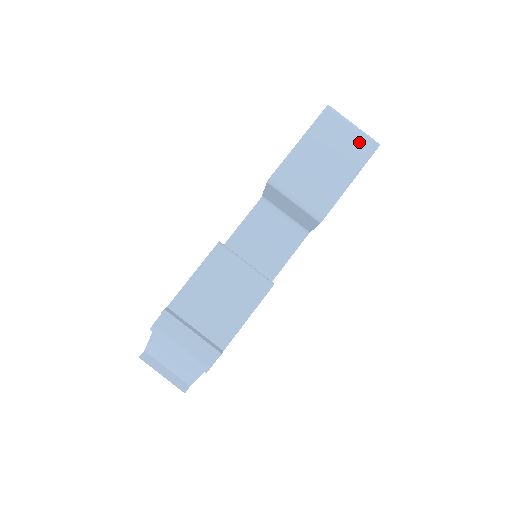
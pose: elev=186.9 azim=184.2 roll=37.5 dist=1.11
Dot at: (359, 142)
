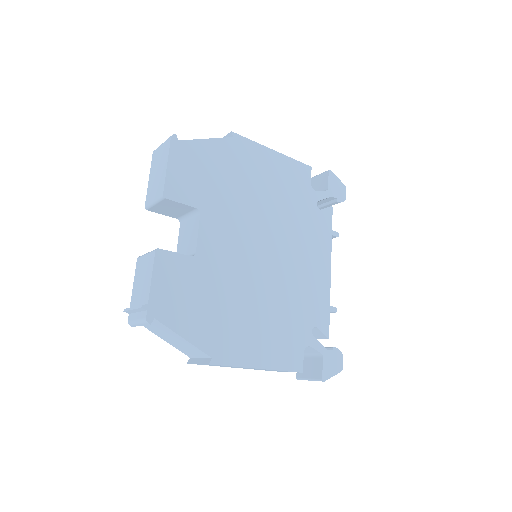
Dot at: (165, 146)
